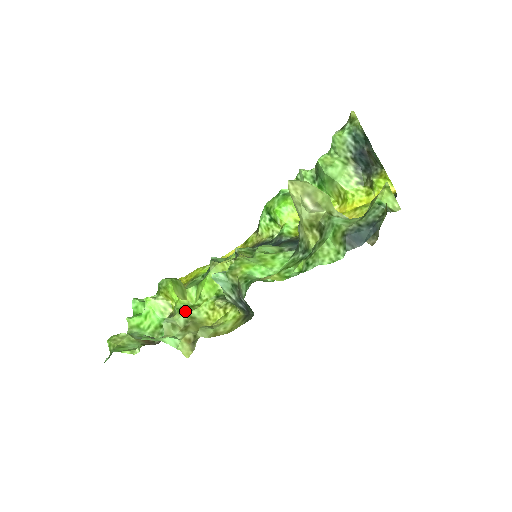
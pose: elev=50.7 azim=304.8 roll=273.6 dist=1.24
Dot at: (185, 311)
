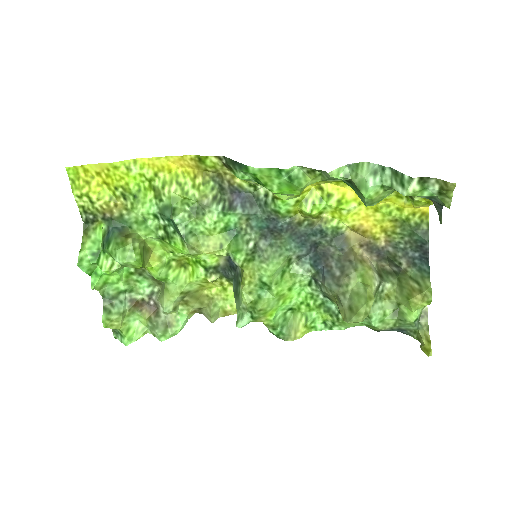
Dot at: (171, 282)
